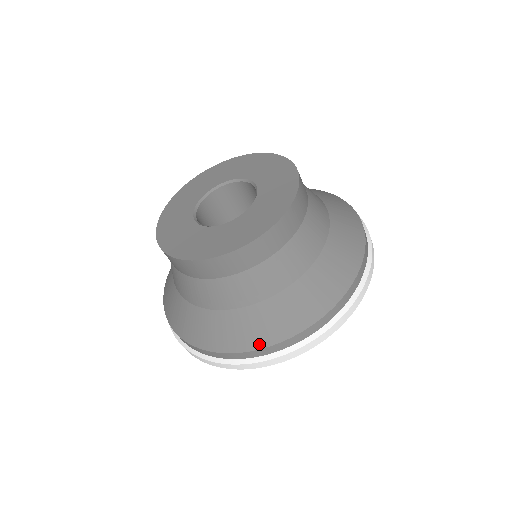
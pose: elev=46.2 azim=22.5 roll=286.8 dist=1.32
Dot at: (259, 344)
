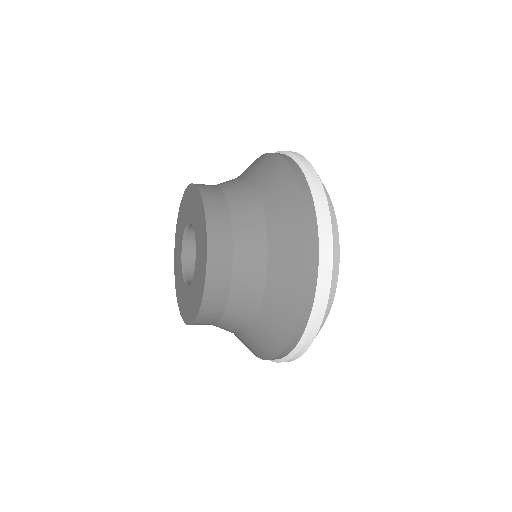
Dot at: occluded
